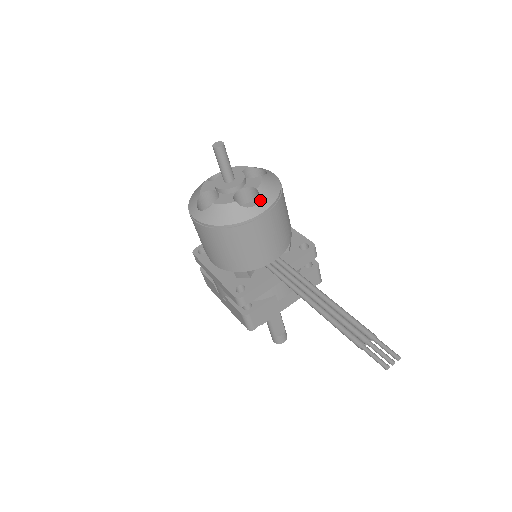
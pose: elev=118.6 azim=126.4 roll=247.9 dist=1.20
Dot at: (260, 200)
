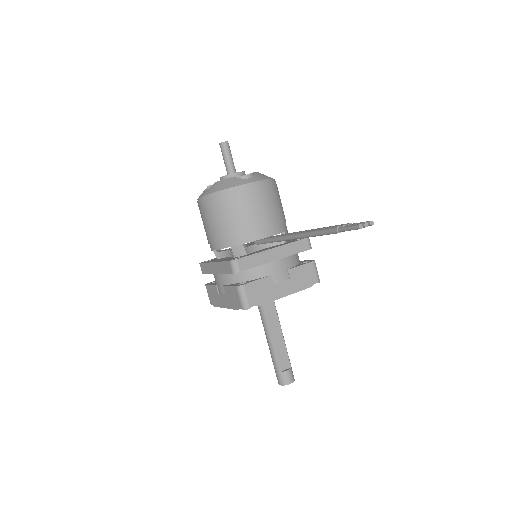
Dot at: (255, 176)
